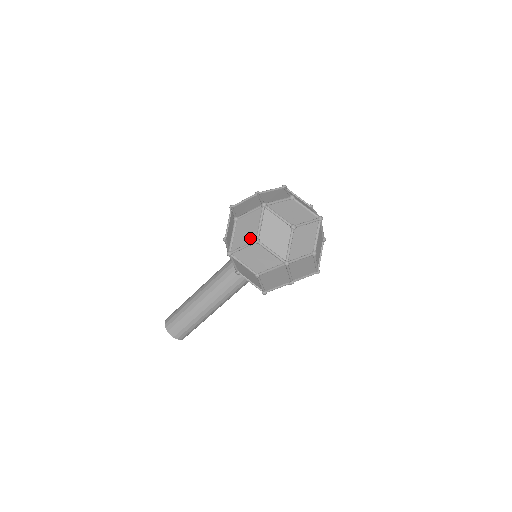
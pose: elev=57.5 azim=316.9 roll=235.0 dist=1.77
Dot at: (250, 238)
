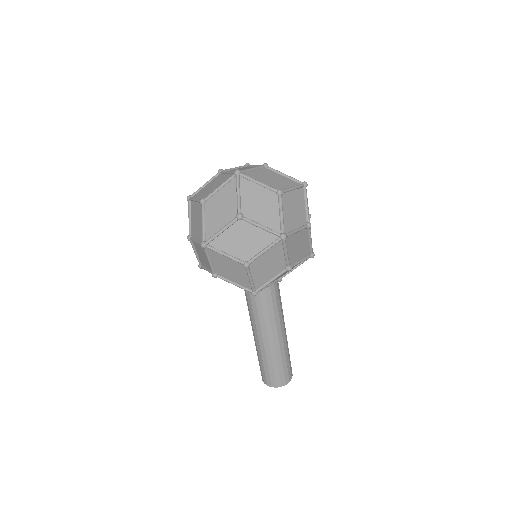
Dot at: occluded
